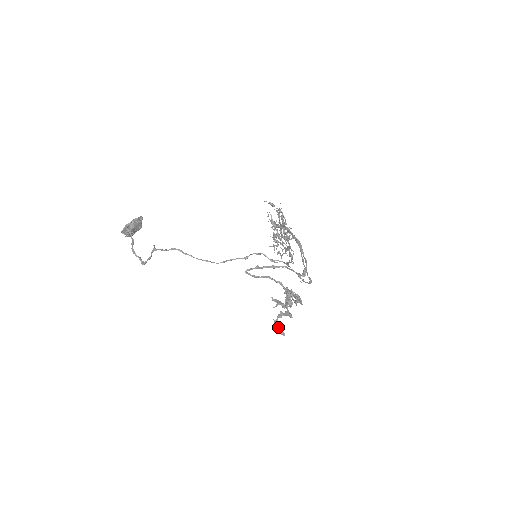
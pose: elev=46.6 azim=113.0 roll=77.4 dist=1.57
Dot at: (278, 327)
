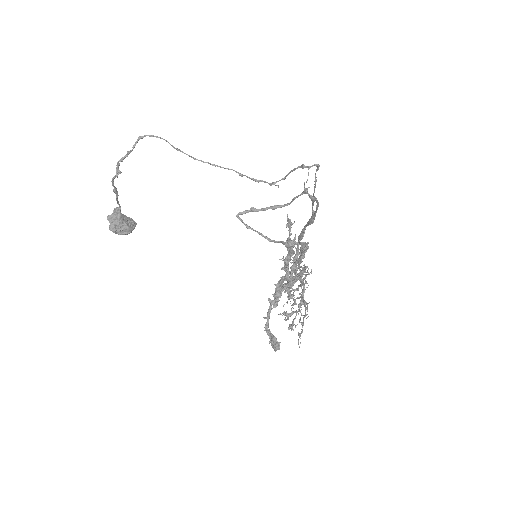
Dot at: (271, 333)
